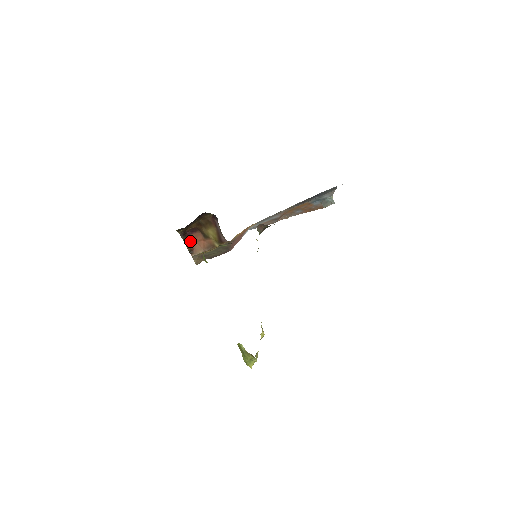
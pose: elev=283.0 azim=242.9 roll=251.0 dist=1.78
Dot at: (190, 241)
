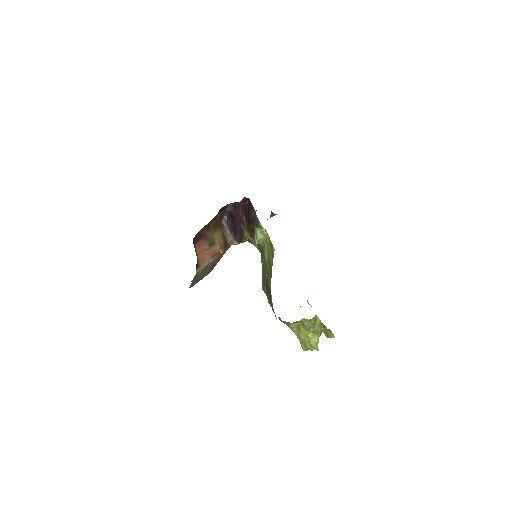
Dot at: occluded
